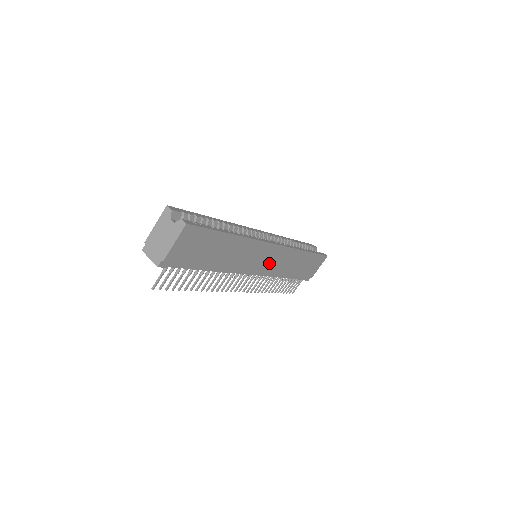
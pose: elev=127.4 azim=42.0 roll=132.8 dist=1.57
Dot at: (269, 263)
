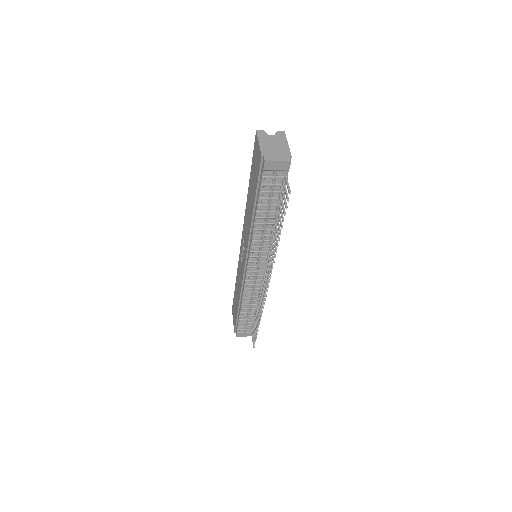
Dot at: occluded
